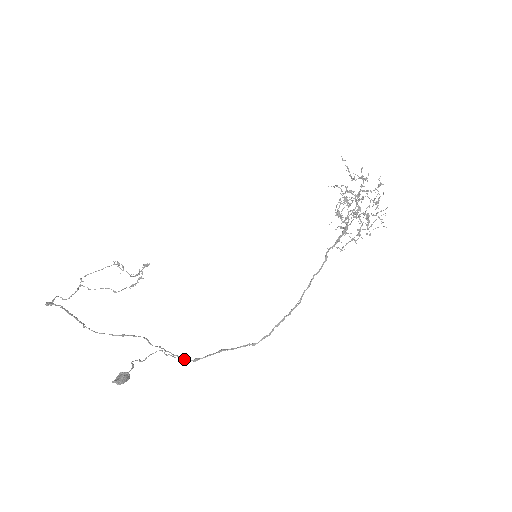
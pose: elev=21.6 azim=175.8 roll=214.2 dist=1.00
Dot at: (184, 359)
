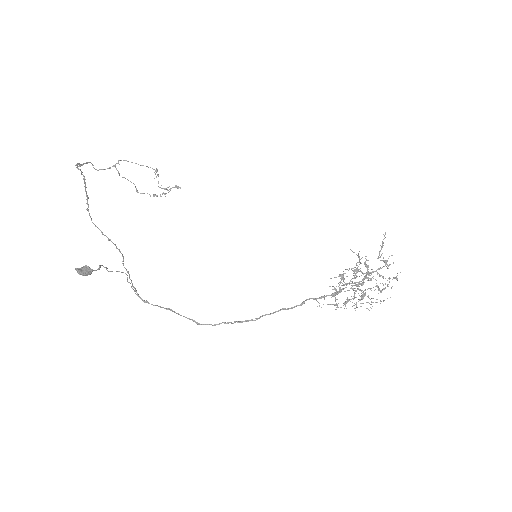
Dot at: (138, 294)
